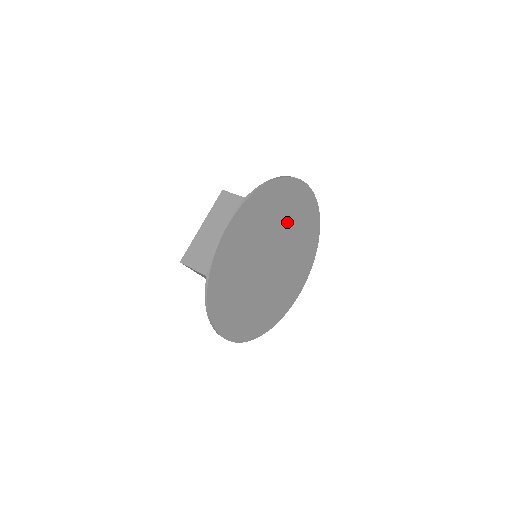
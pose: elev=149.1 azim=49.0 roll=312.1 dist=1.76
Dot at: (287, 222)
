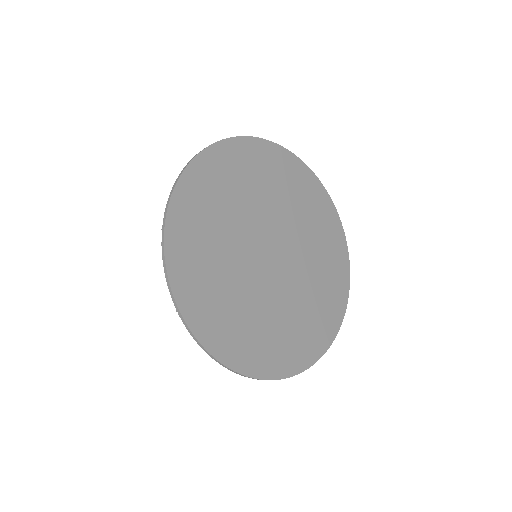
Dot at: (310, 236)
